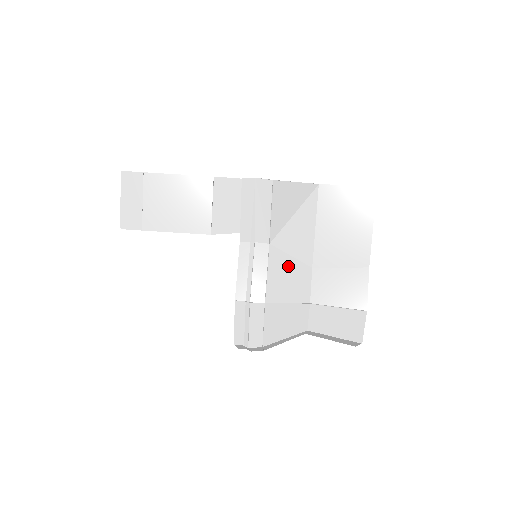
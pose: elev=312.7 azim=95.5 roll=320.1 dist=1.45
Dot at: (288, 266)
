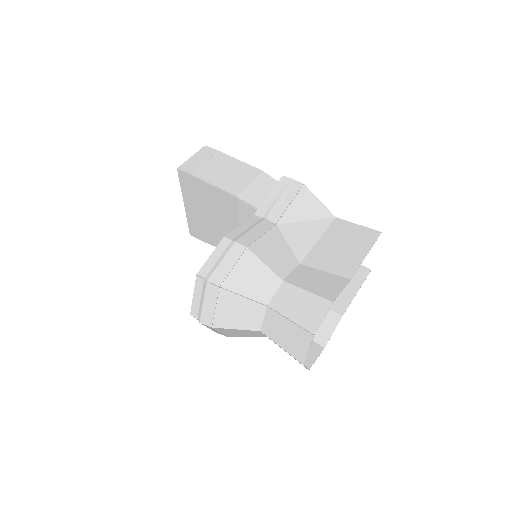
Dot at: (281, 246)
